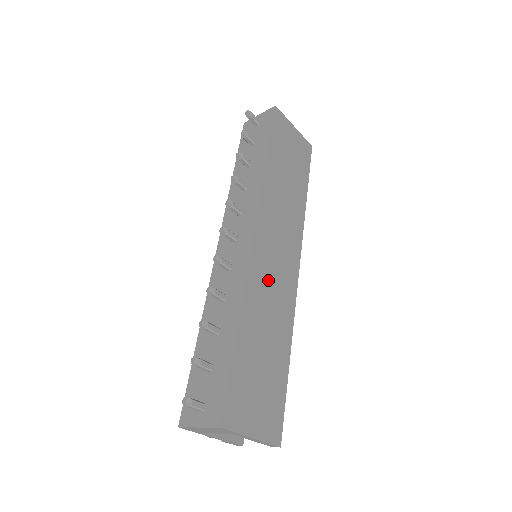
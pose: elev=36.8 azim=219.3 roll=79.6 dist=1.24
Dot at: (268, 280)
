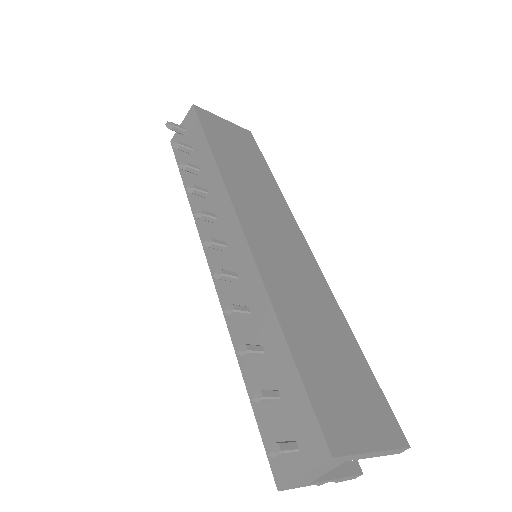
Dot at: (284, 268)
